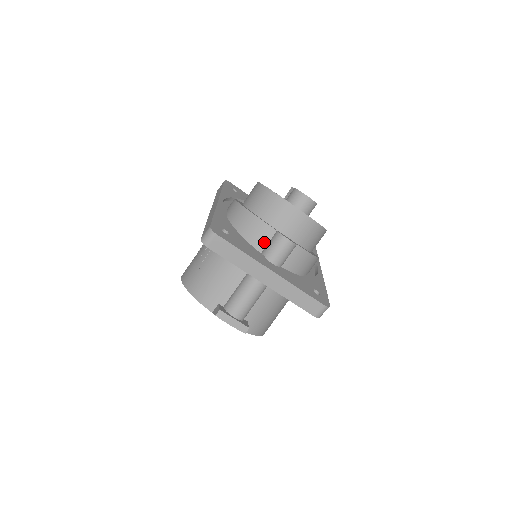
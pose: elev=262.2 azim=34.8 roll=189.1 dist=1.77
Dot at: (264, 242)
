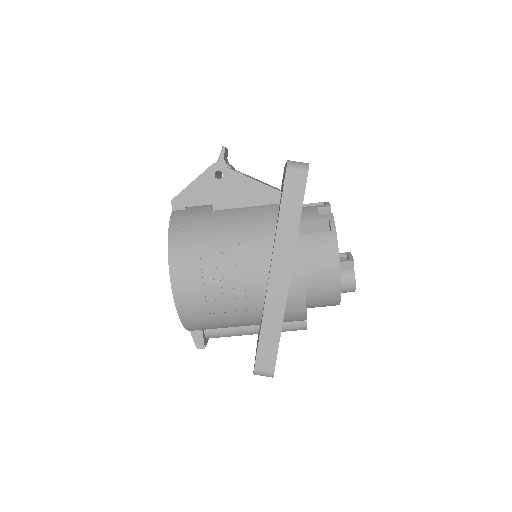
Dot at: (288, 322)
